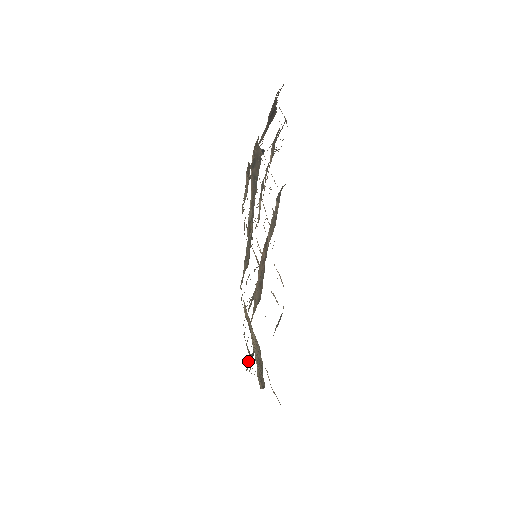
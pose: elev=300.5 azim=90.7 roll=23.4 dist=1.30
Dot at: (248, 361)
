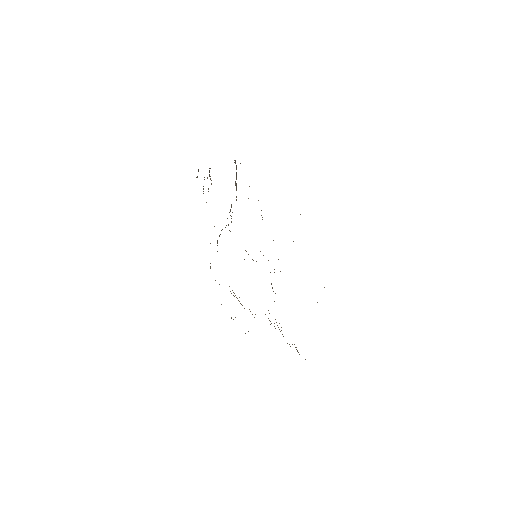
Dot at: occluded
